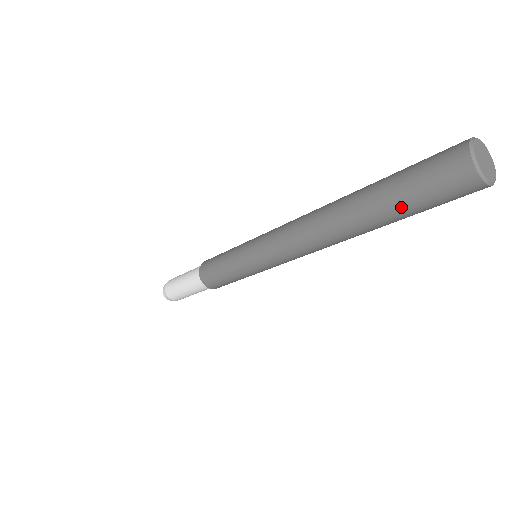
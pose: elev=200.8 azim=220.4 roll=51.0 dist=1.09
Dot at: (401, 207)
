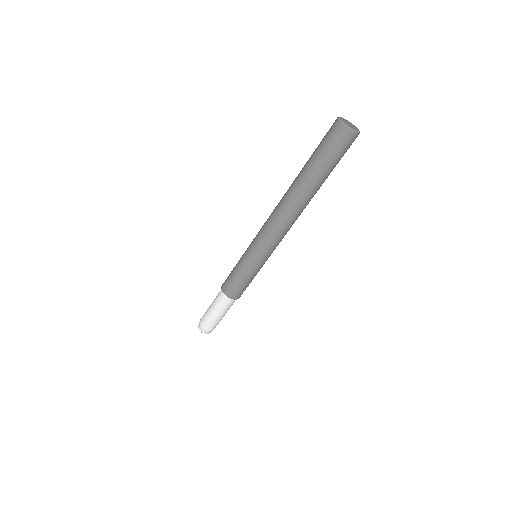
Dot at: (312, 157)
